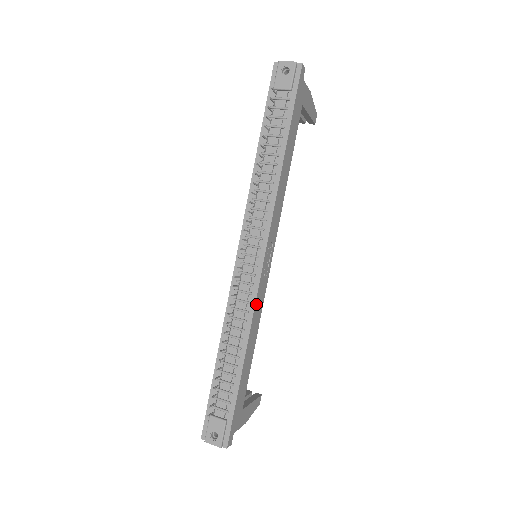
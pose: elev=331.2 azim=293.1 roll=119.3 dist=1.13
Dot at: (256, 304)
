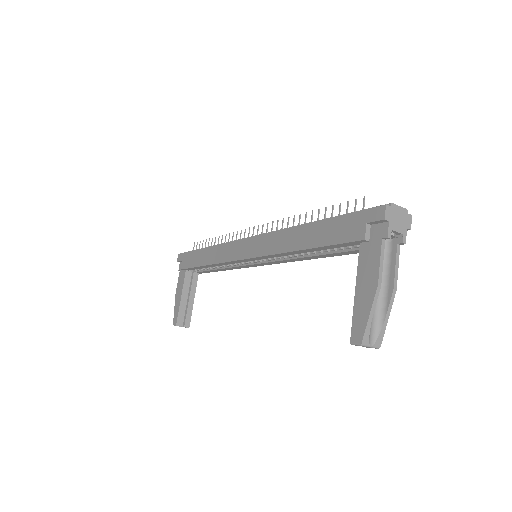
Dot at: occluded
